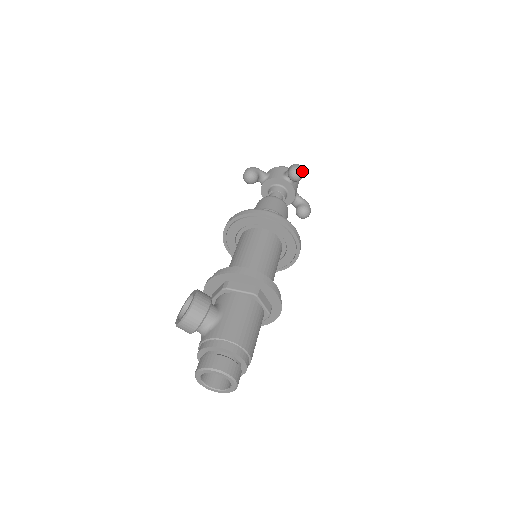
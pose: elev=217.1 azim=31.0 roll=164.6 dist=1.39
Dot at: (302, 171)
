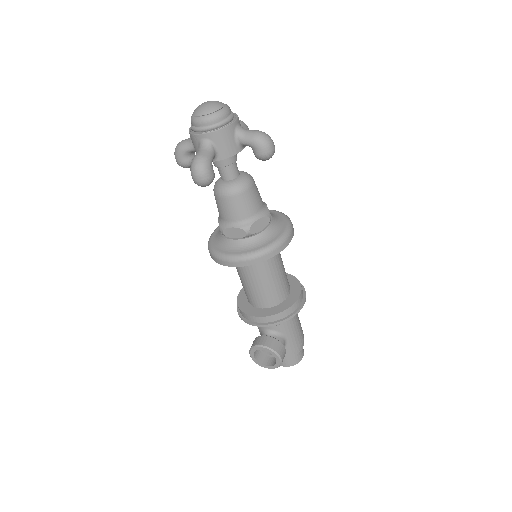
Dot at: occluded
